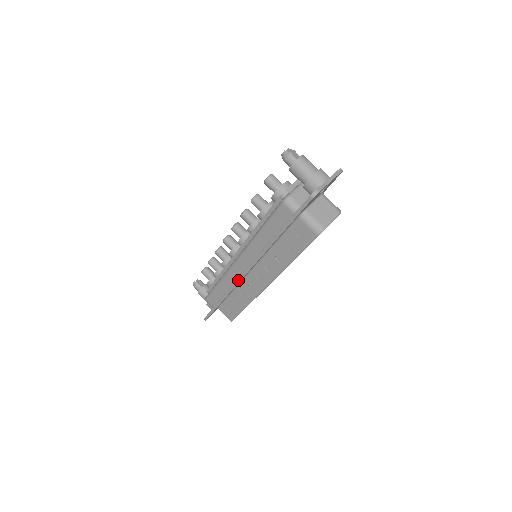
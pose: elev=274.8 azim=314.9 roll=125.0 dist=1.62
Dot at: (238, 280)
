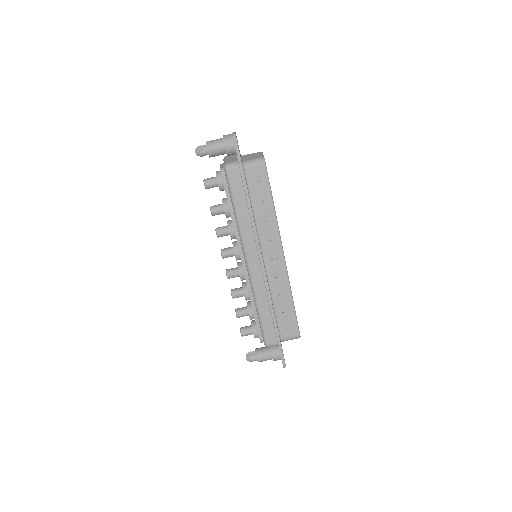
Dot at: (264, 278)
